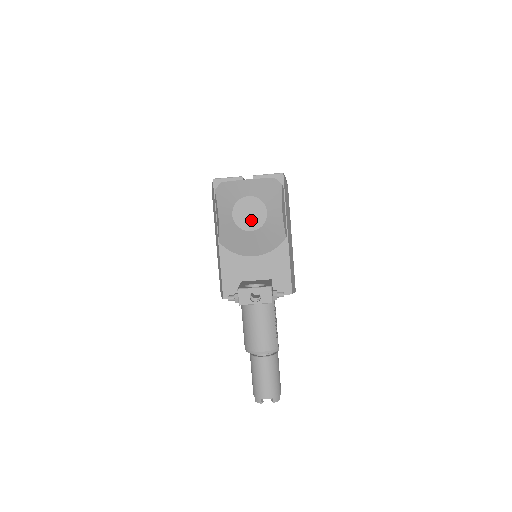
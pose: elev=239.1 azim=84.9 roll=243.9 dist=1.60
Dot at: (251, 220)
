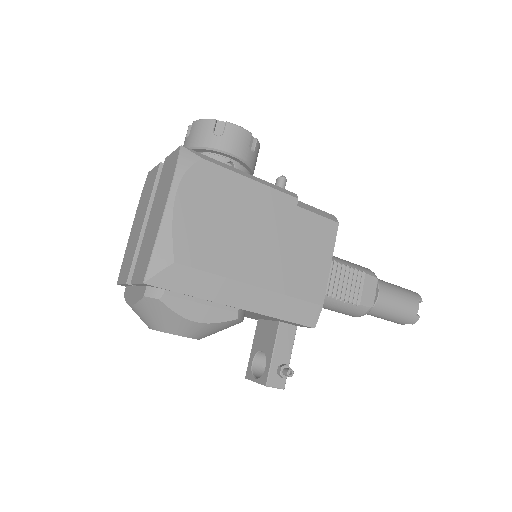
Dot at: occluded
